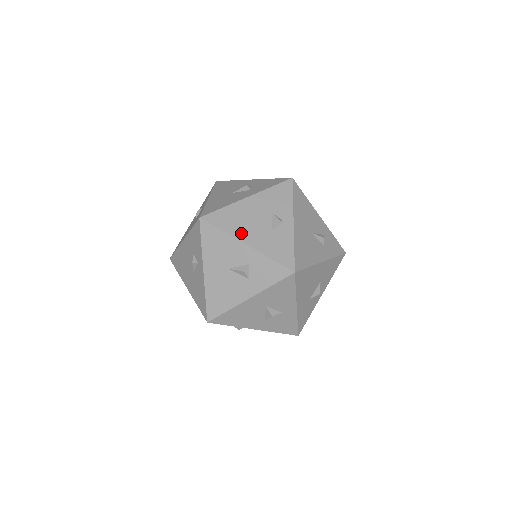
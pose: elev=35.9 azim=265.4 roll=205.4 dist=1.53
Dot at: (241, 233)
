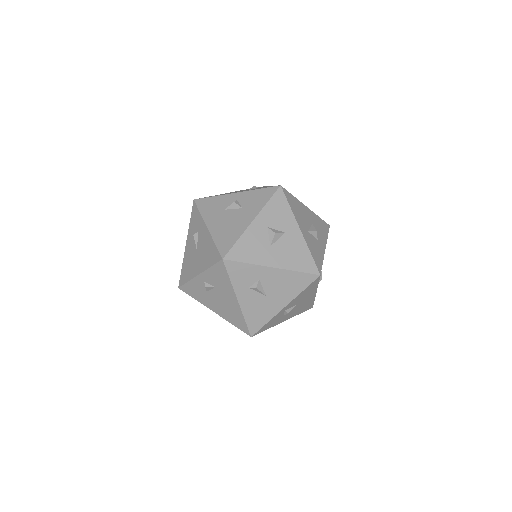
Dot at: occluded
